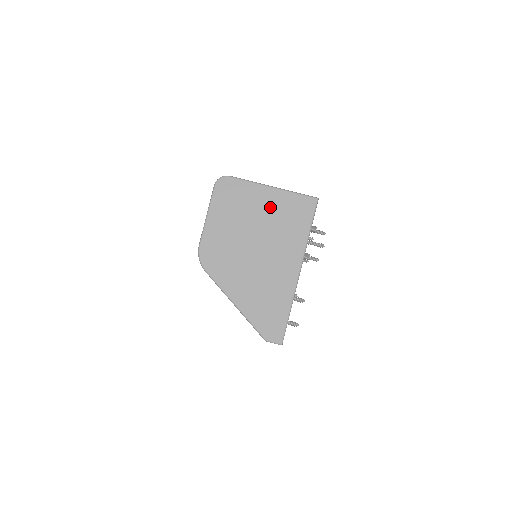
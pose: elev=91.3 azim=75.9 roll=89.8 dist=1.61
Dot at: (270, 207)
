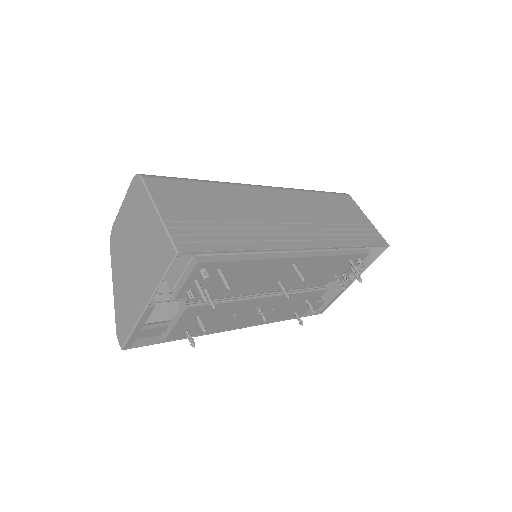
Dot at: (150, 230)
